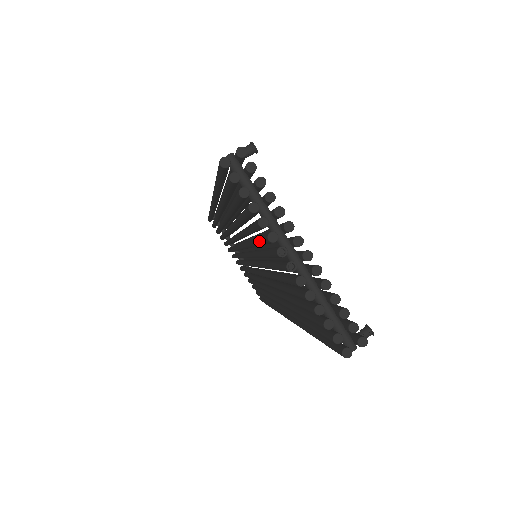
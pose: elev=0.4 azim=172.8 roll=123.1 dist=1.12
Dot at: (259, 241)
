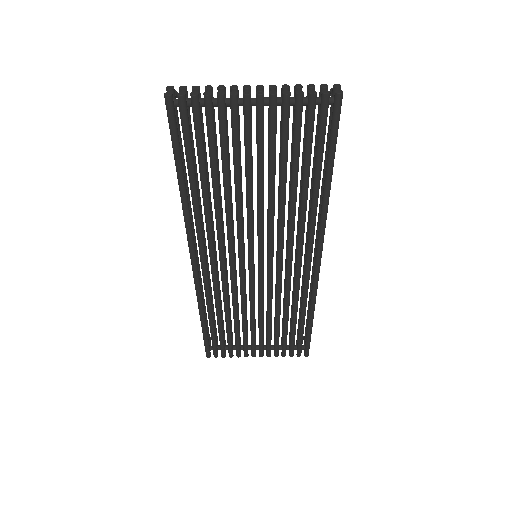
Dot at: (234, 137)
